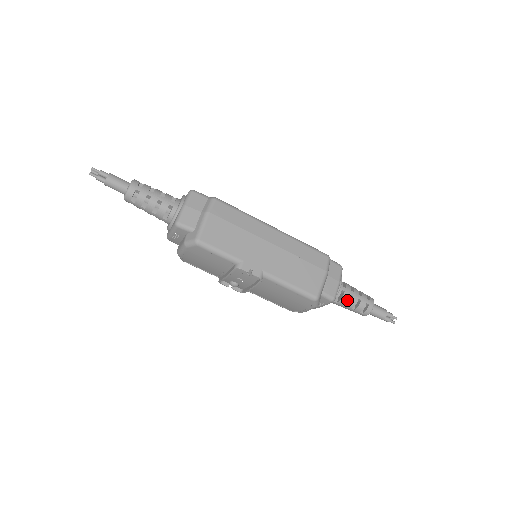
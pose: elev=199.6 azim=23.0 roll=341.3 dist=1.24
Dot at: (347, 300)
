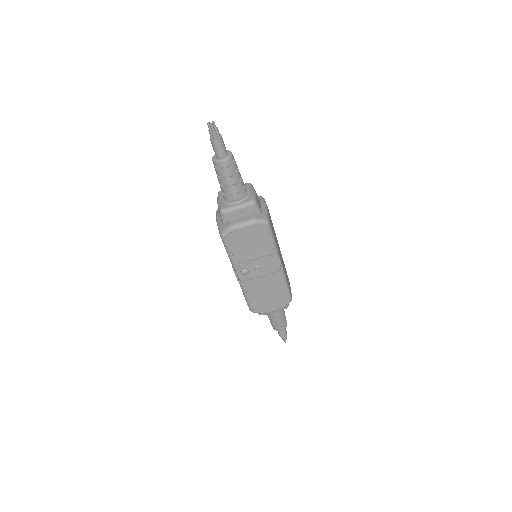
Dot at: occluded
